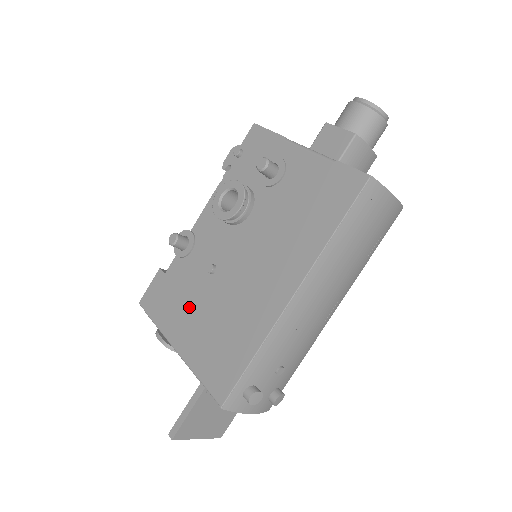
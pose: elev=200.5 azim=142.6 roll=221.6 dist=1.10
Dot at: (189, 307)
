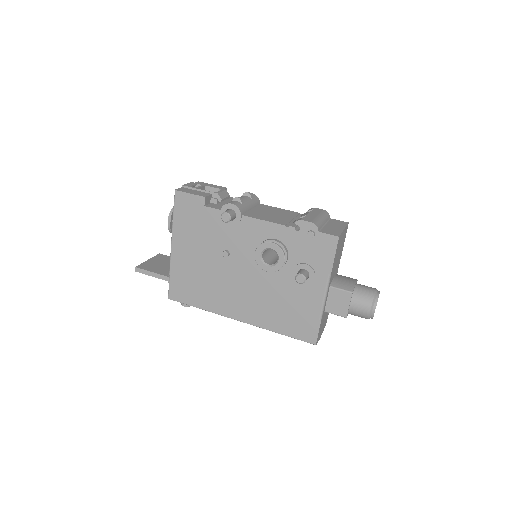
Dot at: (197, 246)
